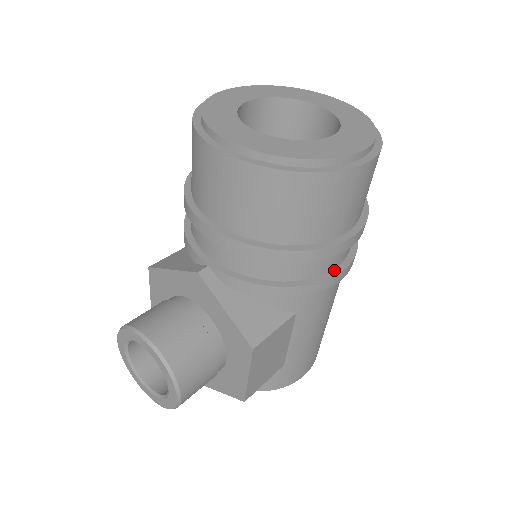
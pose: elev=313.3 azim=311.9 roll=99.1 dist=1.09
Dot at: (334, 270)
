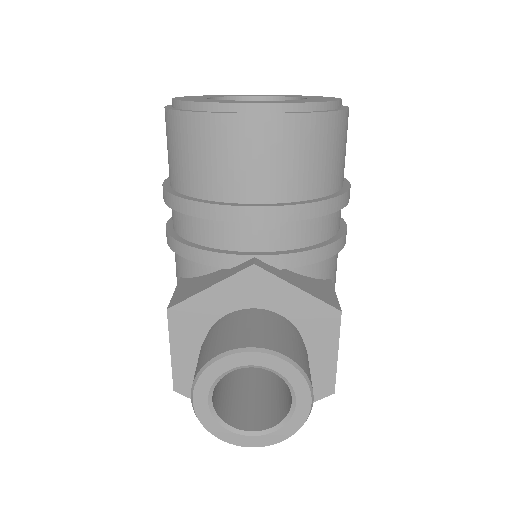
Dot at: (341, 225)
